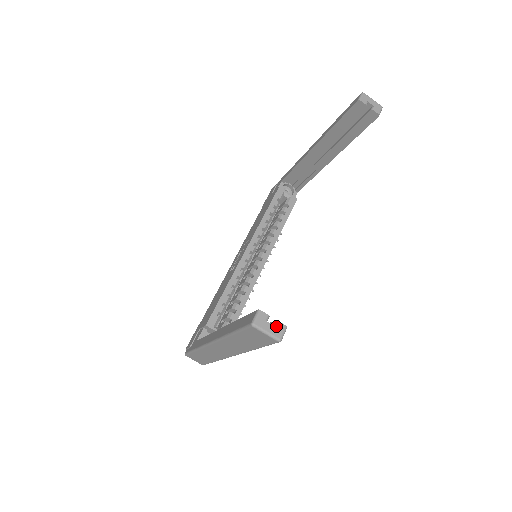
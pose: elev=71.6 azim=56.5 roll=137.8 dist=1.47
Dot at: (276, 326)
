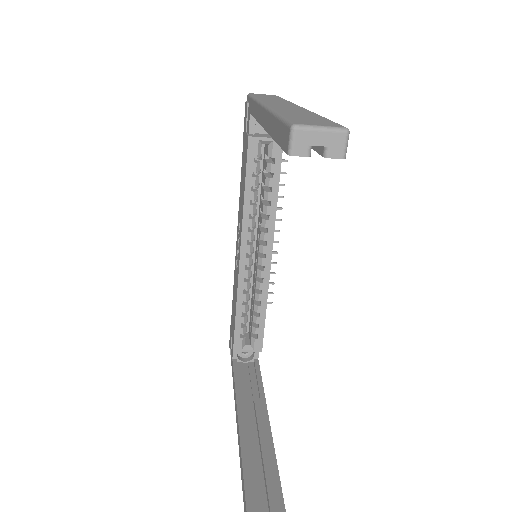
Dot at: out of frame
